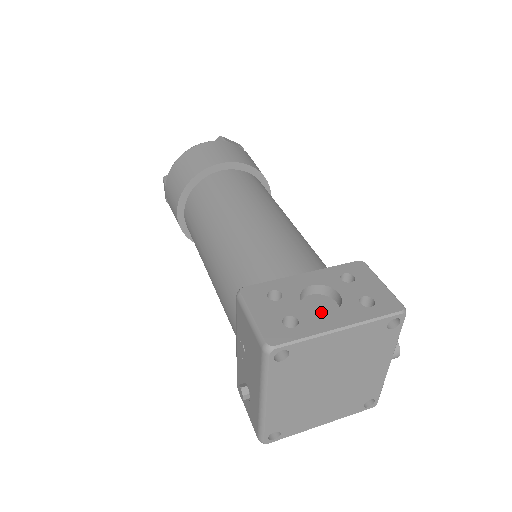
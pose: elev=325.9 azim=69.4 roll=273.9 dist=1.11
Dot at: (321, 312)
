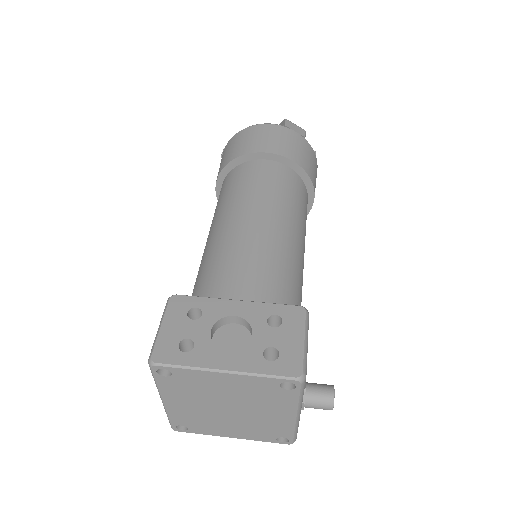
Dot at: (230, 345)
